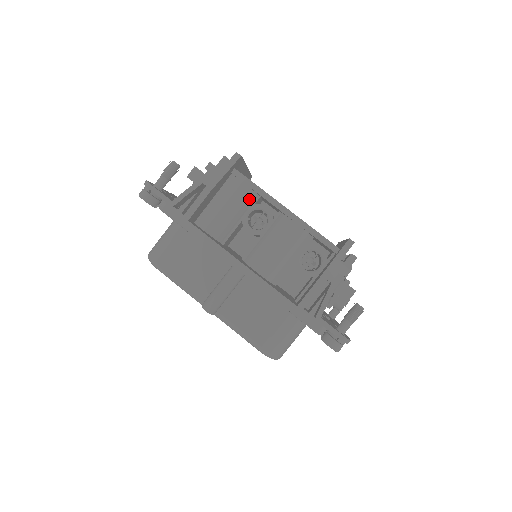
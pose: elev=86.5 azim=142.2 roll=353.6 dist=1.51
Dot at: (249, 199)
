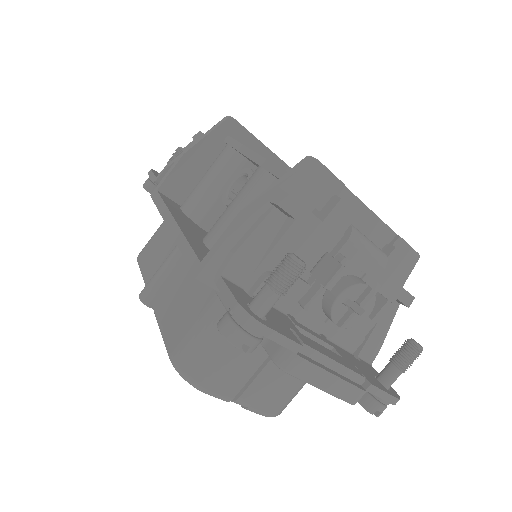
Dot at: (233, 164)
